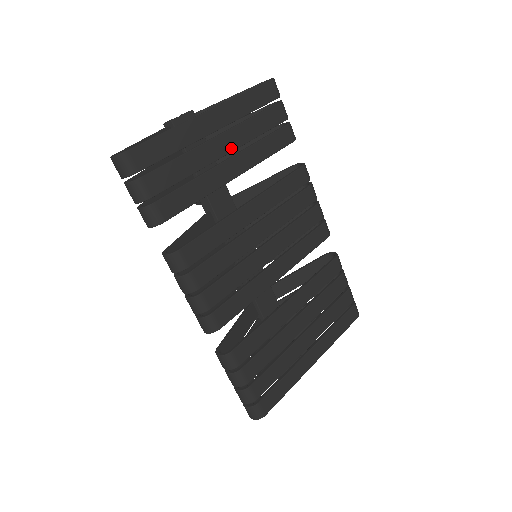
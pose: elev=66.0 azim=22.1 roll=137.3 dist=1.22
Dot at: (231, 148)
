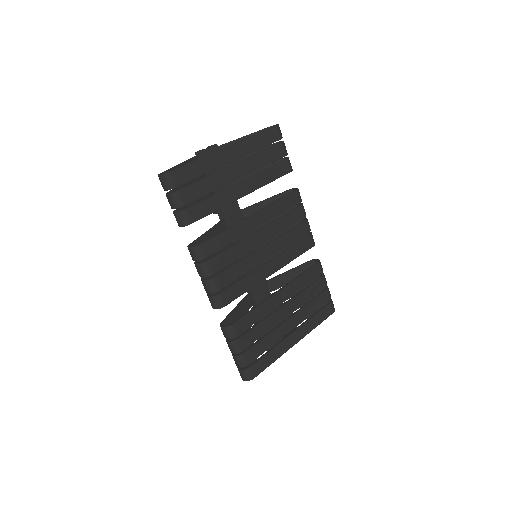
Dot at: (243, 174)
